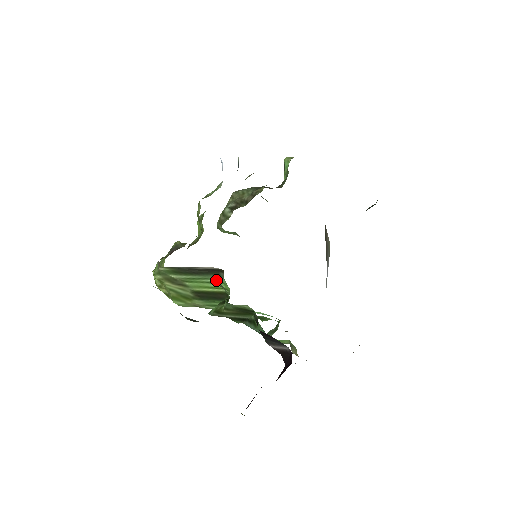
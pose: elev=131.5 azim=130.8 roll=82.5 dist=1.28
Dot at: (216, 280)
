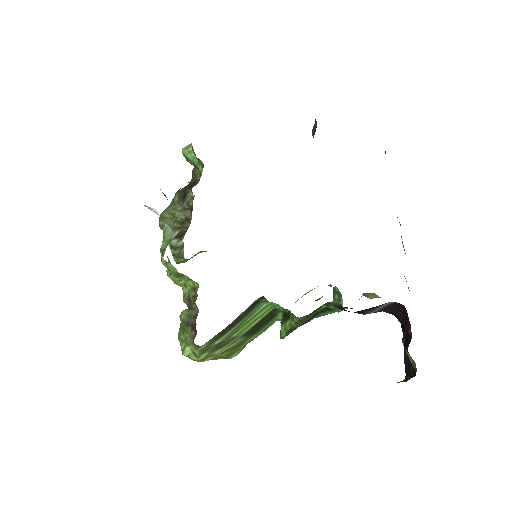
Dot at: (260, 309)
